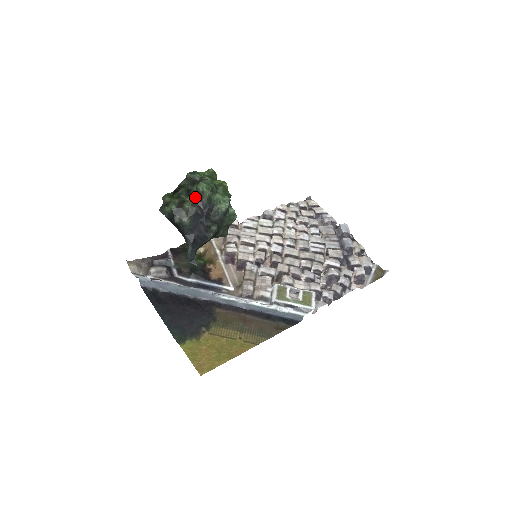
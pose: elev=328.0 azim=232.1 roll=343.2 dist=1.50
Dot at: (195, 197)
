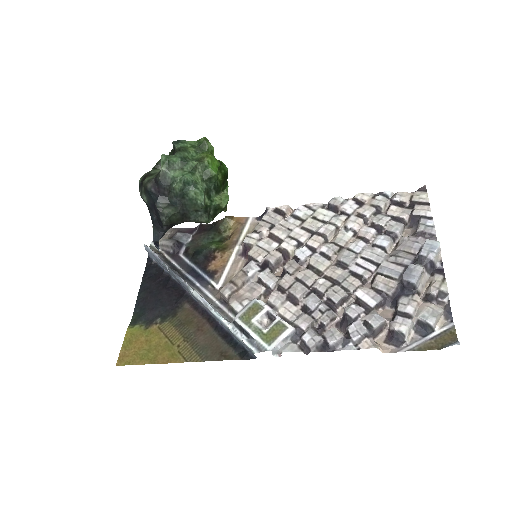
Dot at: (159, 171)
